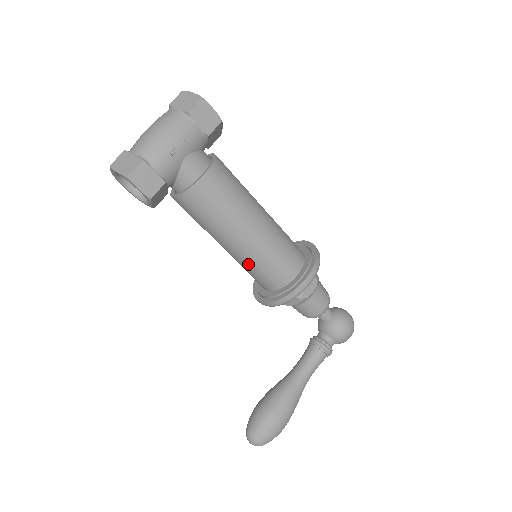
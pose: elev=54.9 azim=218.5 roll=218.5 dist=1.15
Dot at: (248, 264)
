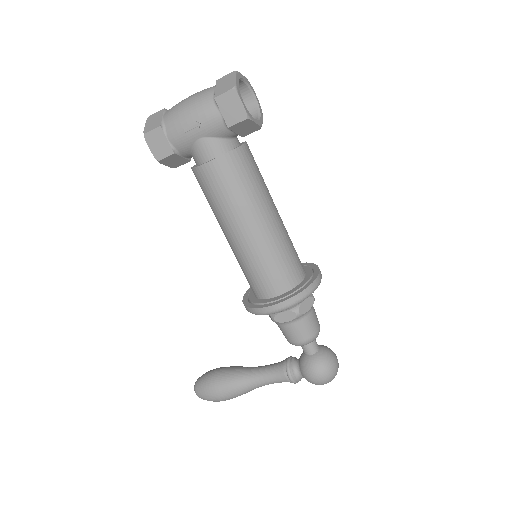
Dot at: (237, 259)
